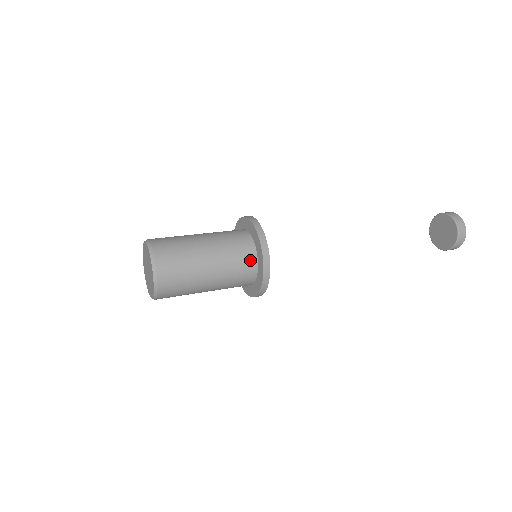
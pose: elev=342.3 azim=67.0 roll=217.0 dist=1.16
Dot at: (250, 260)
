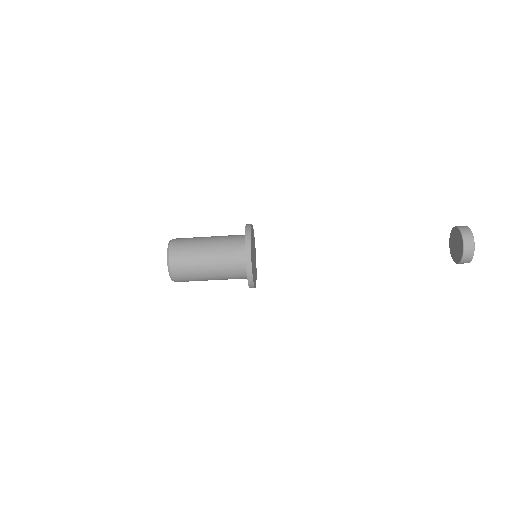
Dot at: (240, 245)
